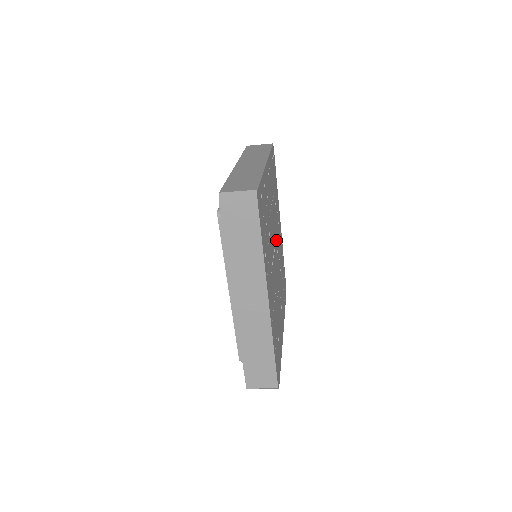
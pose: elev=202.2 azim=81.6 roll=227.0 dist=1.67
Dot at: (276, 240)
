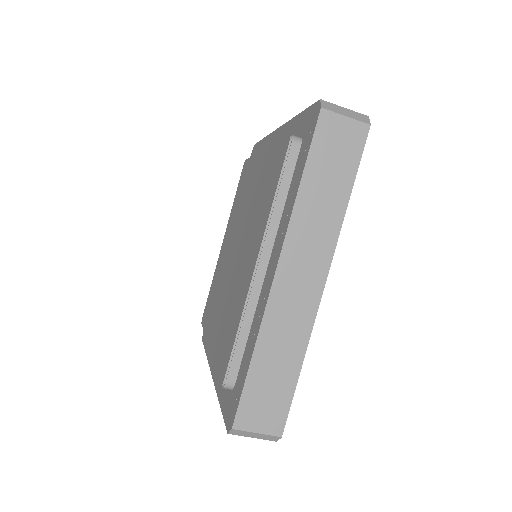
Dot at: occluded
